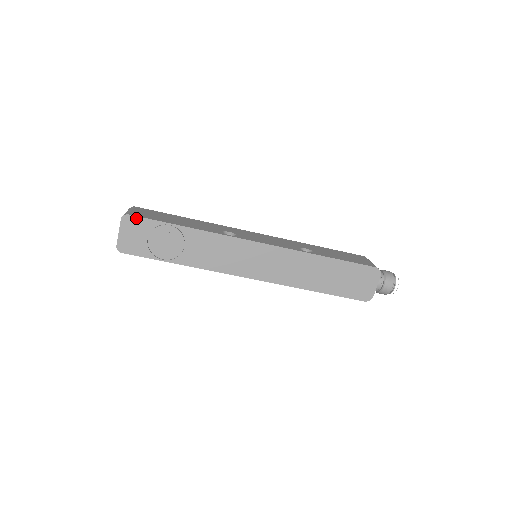
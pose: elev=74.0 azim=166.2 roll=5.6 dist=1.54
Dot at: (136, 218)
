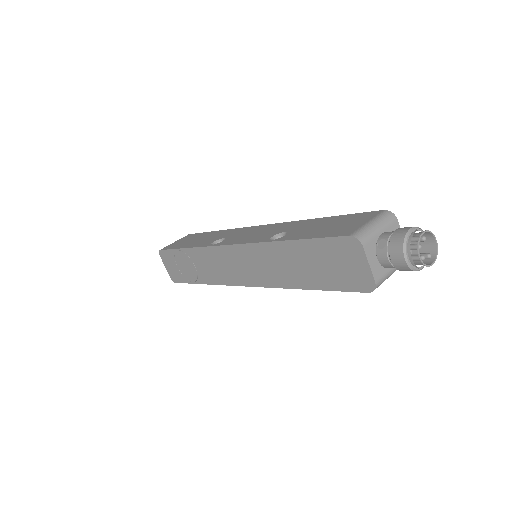
Dot at: (164, 251)
